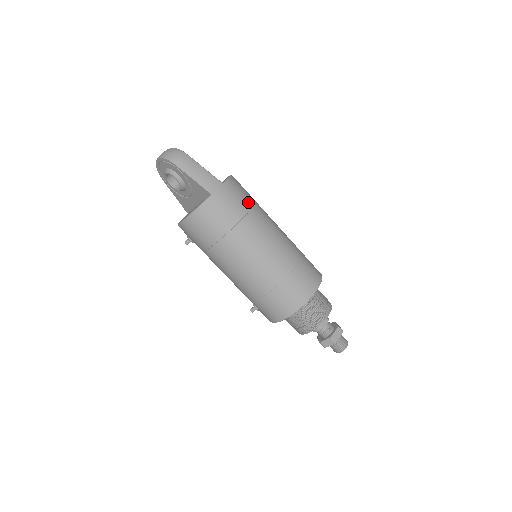
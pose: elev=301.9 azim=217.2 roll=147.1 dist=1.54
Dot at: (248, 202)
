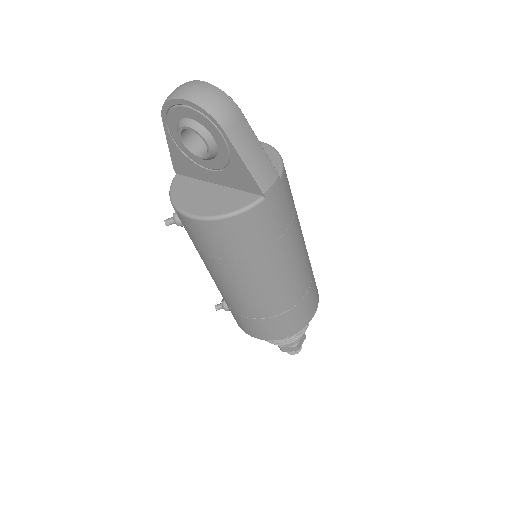
Dot at: (293, 203)
